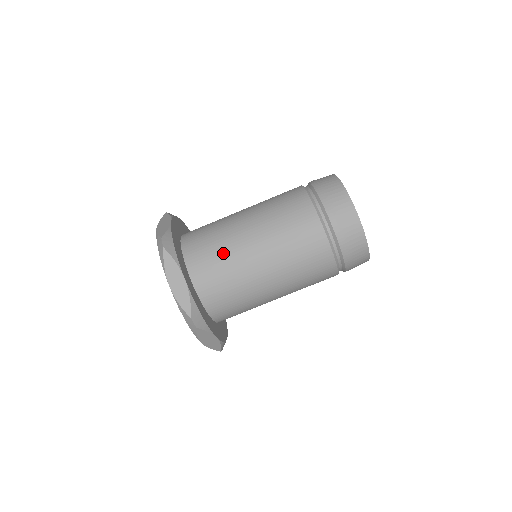
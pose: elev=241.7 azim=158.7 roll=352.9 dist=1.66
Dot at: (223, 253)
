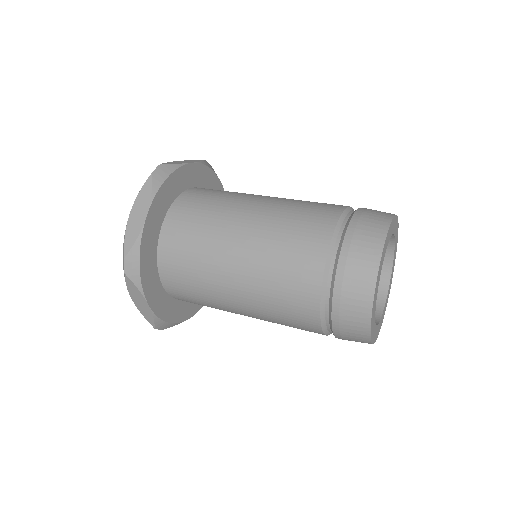
Dot at: (199, 284)
